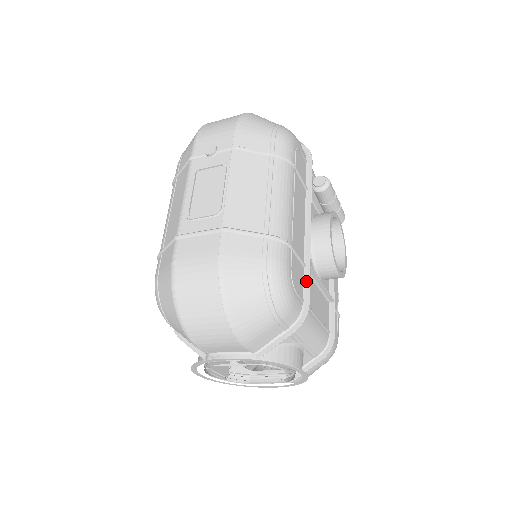
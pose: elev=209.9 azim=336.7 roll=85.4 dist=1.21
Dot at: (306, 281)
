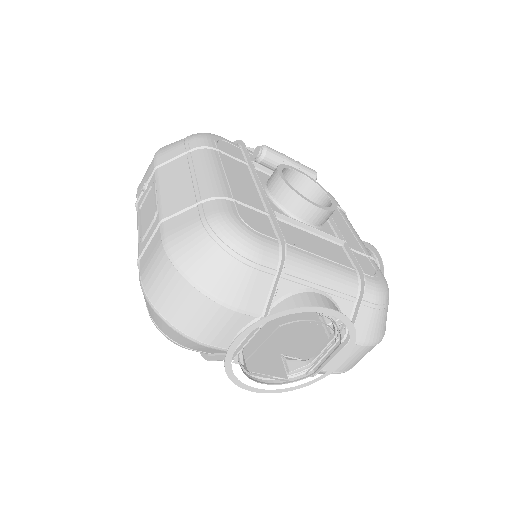
Dot at: (274, 224)
